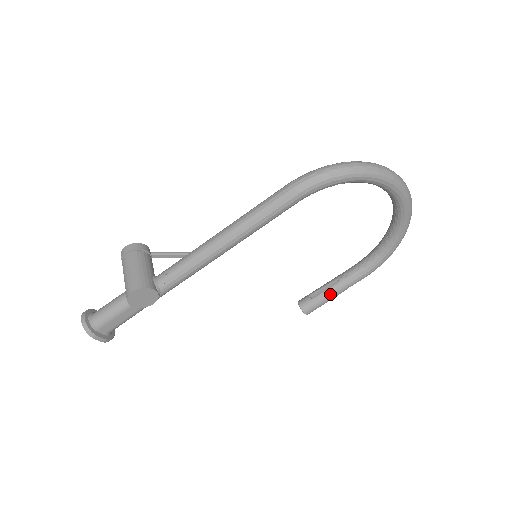
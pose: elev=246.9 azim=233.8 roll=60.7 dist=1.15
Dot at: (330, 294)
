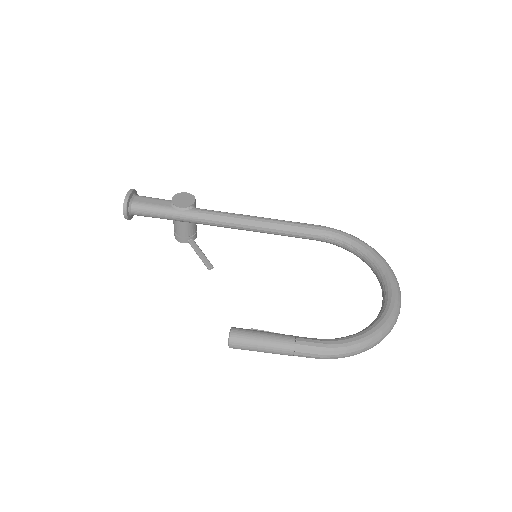
Dot at: (272, 333)
